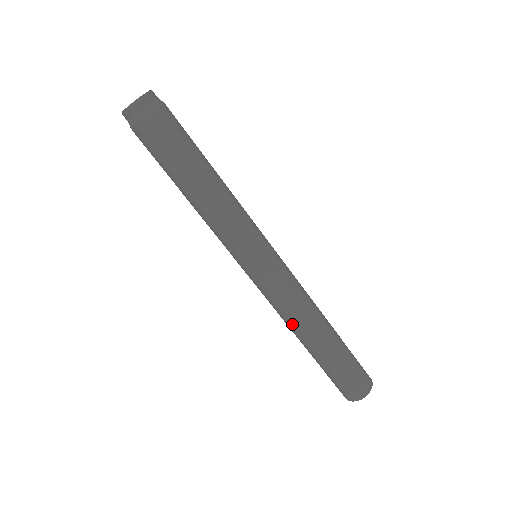
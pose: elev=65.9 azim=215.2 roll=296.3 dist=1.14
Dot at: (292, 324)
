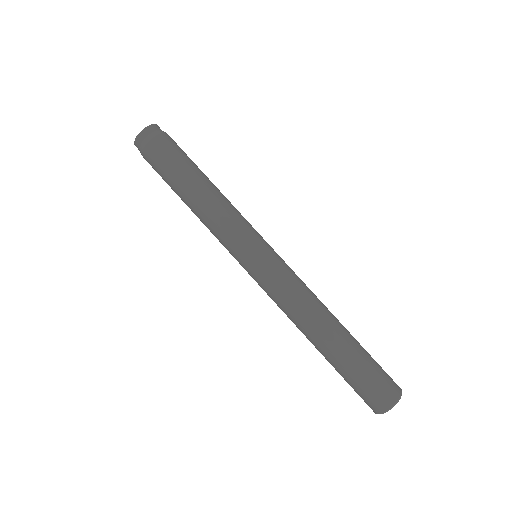
Dot at: (304, 315)
